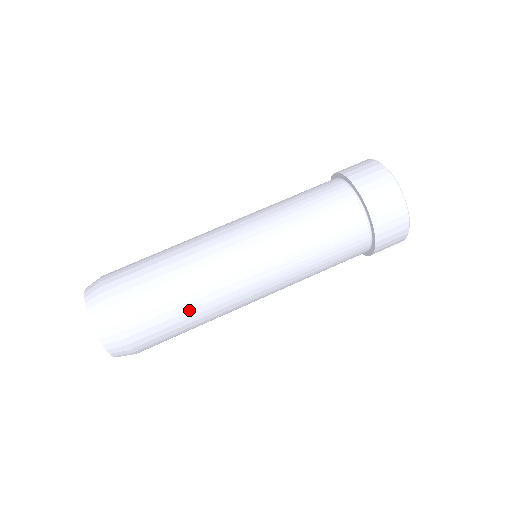
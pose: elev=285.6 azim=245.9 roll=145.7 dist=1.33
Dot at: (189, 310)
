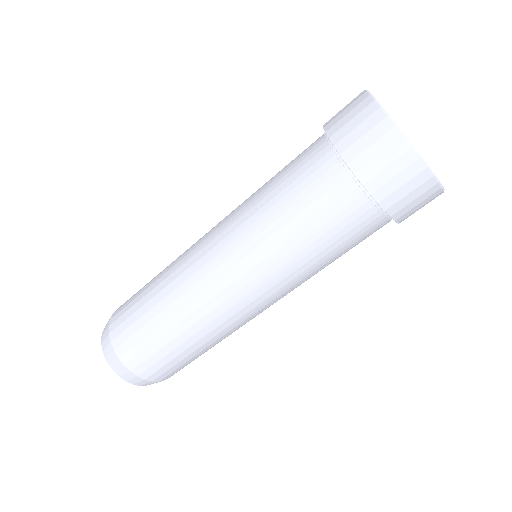
Dot at: occluded
